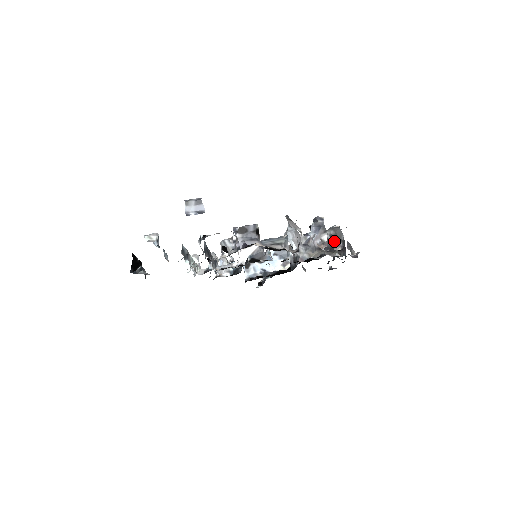
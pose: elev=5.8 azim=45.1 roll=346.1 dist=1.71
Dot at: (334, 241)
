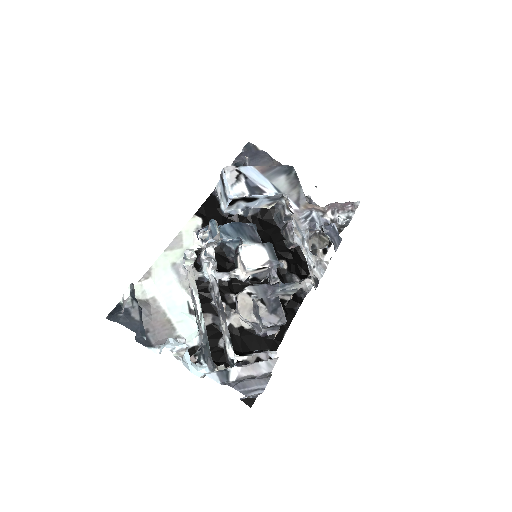
Dot at: occluded
